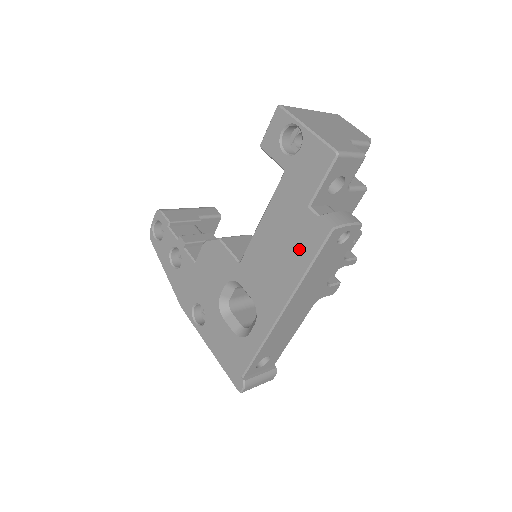
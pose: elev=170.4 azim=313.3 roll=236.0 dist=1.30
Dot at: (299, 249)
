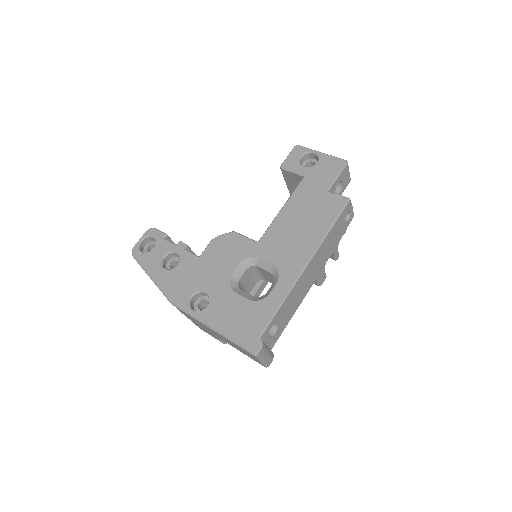
Dot at: (322, 217)
